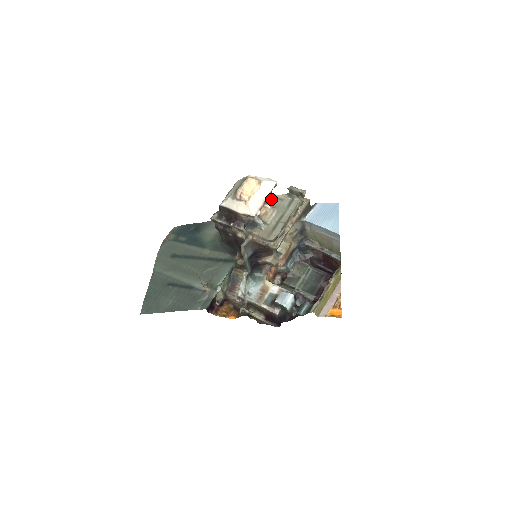
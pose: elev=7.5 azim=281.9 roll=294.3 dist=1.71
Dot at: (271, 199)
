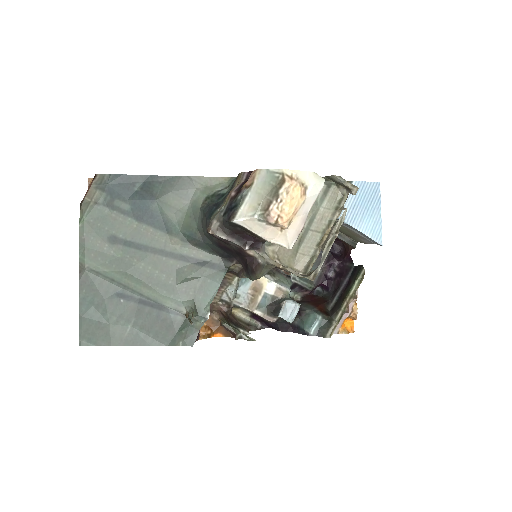
Dot at: occluded
